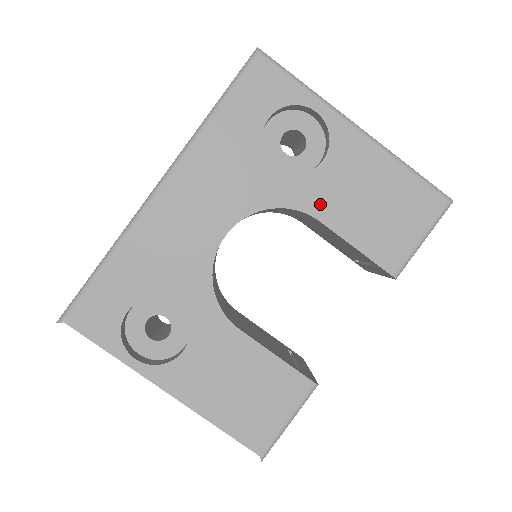
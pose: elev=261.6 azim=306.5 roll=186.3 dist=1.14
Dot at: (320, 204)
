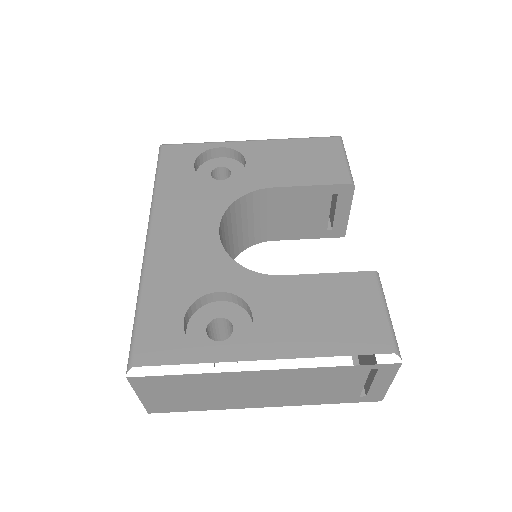
Dot at: (265, 180)
